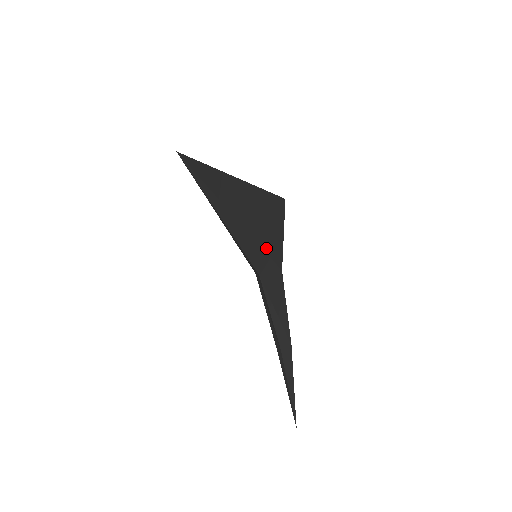
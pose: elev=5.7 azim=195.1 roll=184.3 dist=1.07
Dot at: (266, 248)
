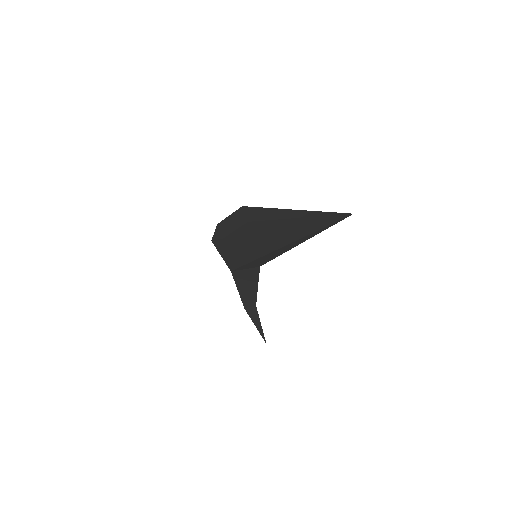
Dot at: occluded
